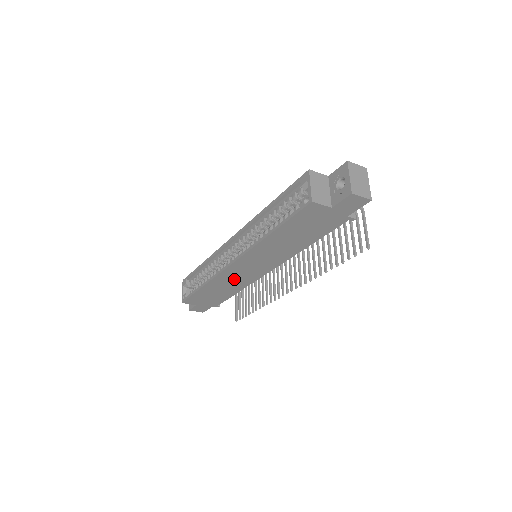
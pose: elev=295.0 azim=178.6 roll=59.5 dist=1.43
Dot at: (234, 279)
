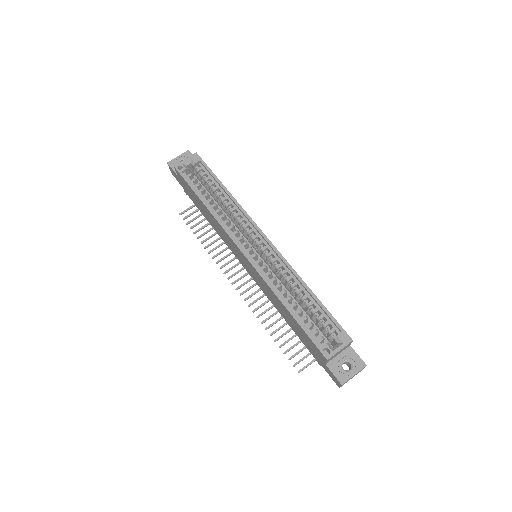
Dot at: (226, 237)
